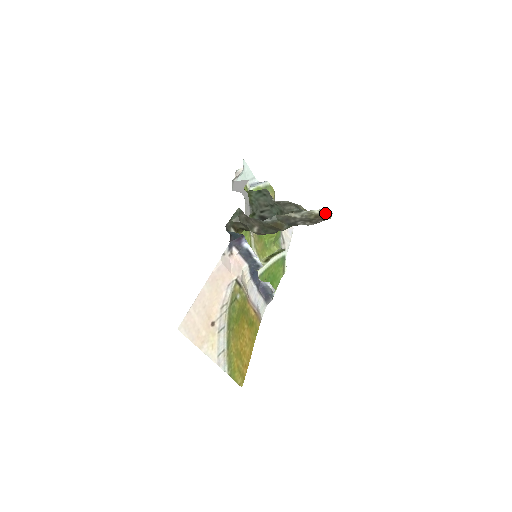
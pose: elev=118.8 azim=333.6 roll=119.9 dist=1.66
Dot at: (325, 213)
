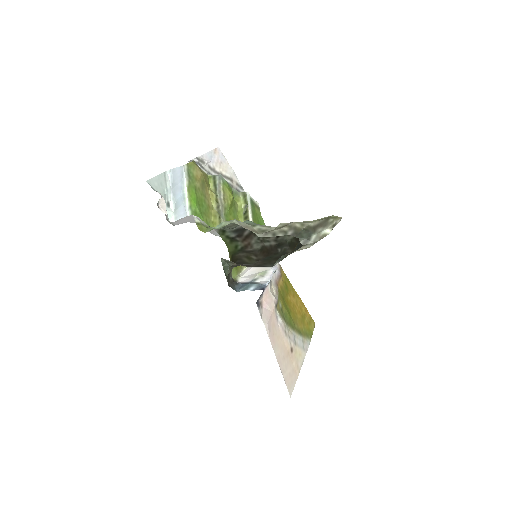
Dot at: (336, 224)
